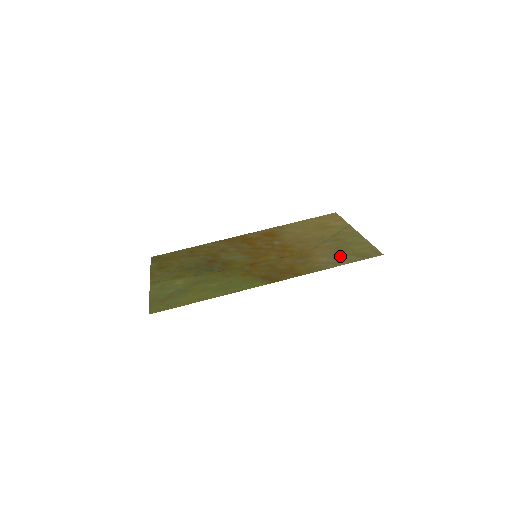
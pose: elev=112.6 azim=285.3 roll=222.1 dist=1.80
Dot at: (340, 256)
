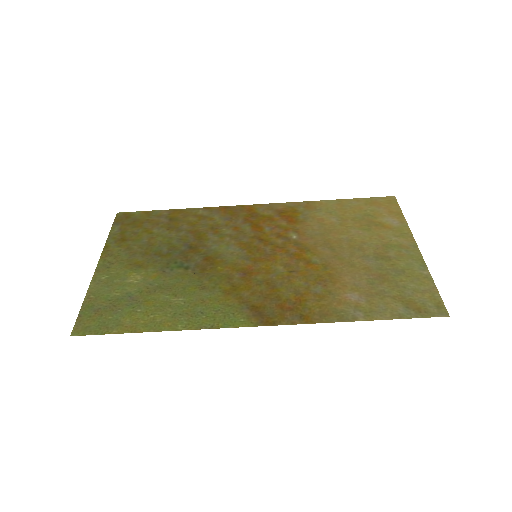
Dot at: (380, 297)
